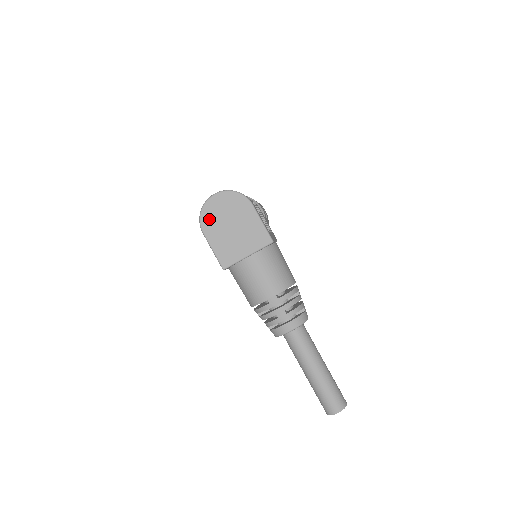
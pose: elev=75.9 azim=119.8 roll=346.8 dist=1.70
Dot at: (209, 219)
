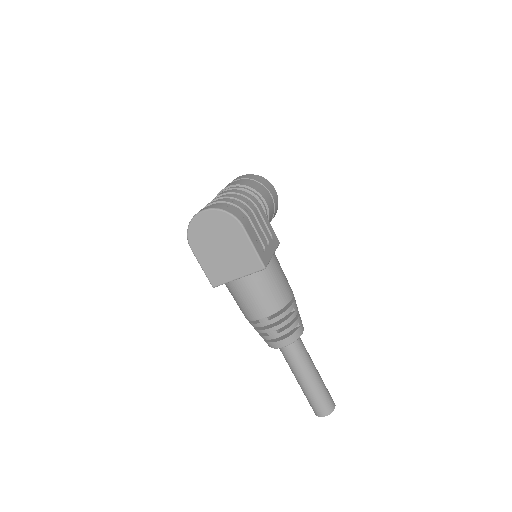
Dot at: (197, 237)
